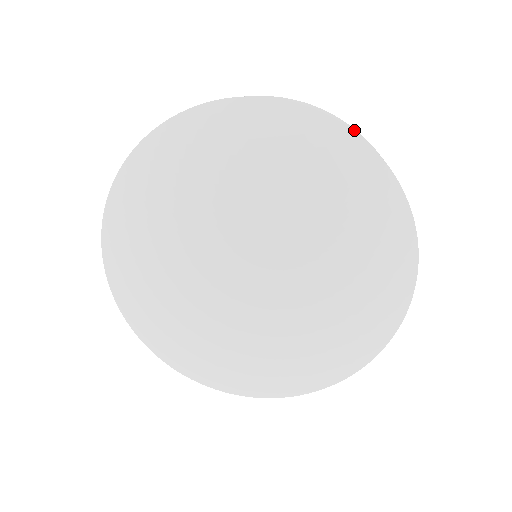
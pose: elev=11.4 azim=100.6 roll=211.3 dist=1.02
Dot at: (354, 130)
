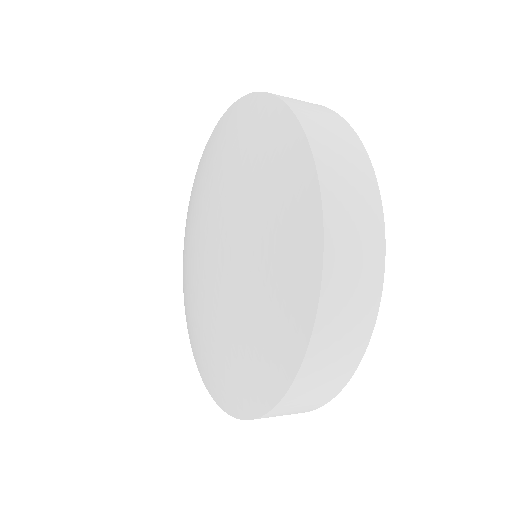
Dot at: (301, 103)
